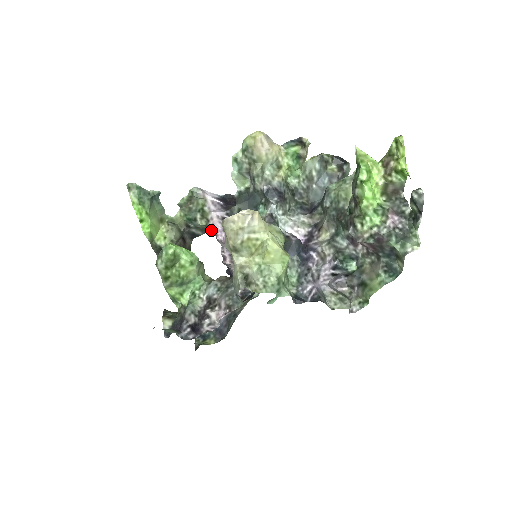
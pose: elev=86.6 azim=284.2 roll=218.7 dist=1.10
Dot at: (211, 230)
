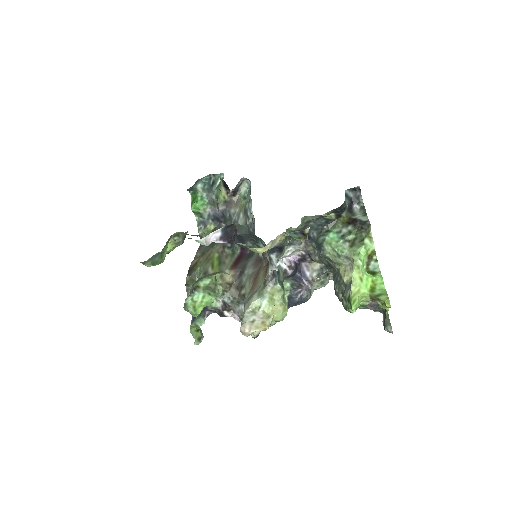
Dot at: occluded
